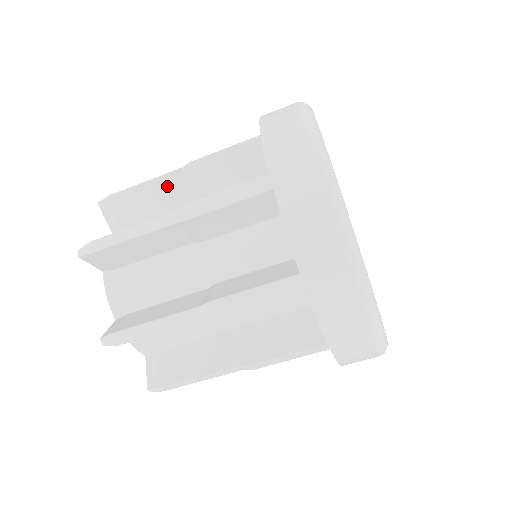
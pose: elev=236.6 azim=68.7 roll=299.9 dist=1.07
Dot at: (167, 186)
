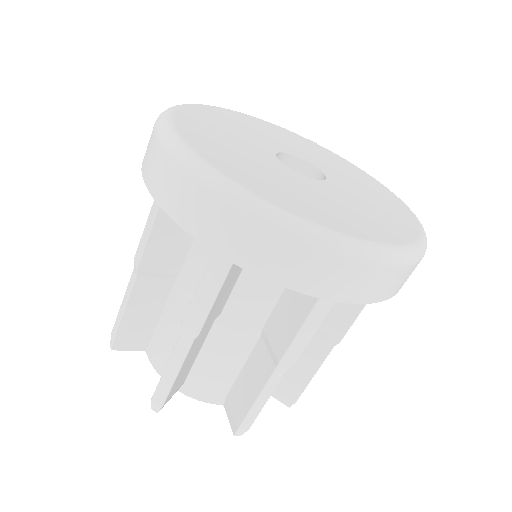
Dot at: occluded
